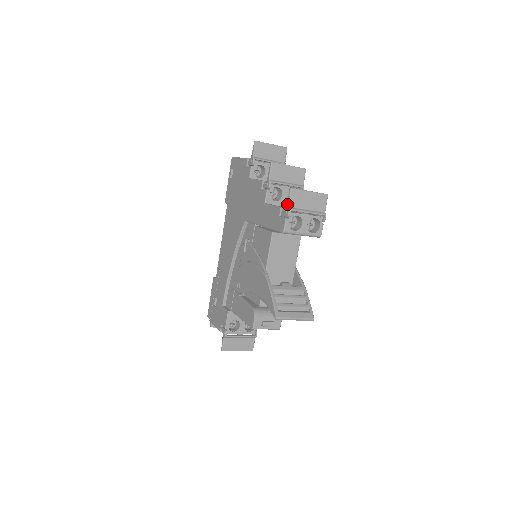
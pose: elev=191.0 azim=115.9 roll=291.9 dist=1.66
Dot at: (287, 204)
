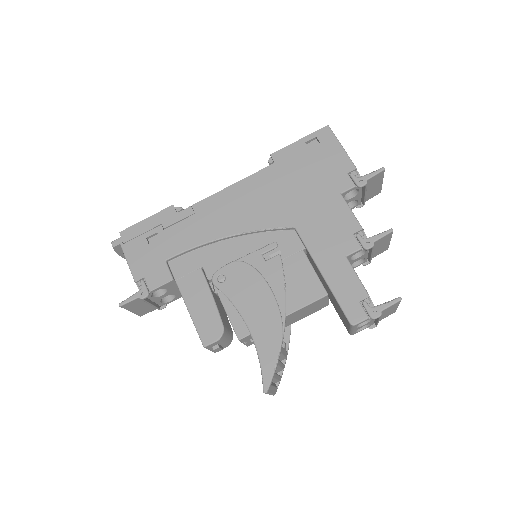
Dot at: (383, 307)
